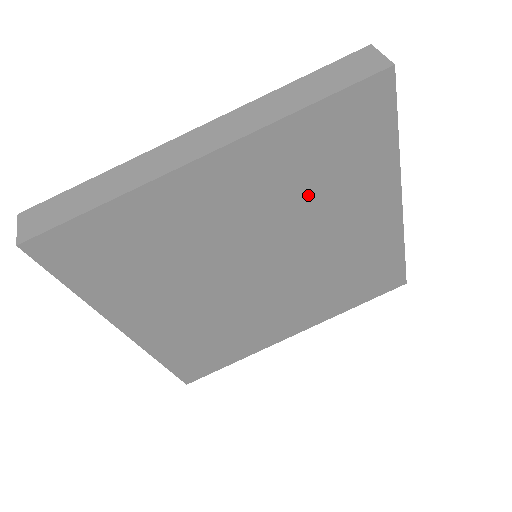
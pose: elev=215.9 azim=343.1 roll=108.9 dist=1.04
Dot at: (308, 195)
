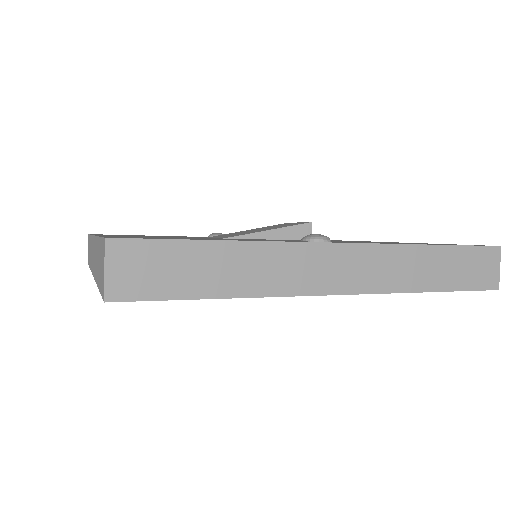
Dot at: occluded
